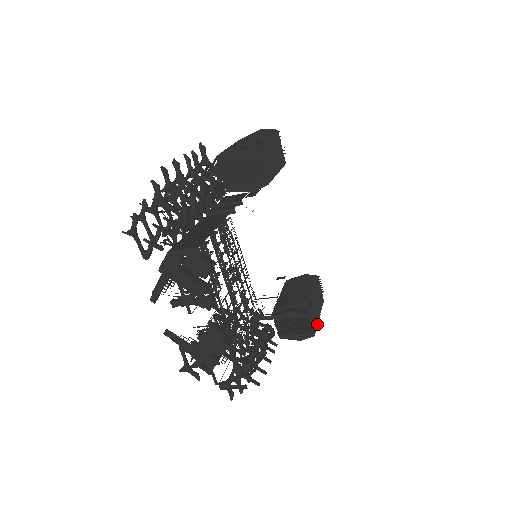
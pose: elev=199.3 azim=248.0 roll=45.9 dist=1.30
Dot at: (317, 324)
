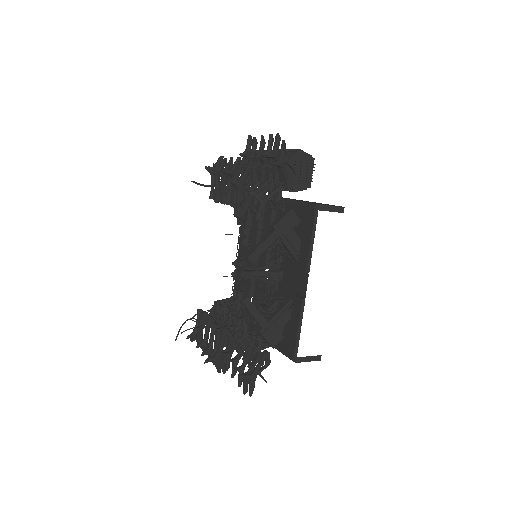
Dot at: occluded
